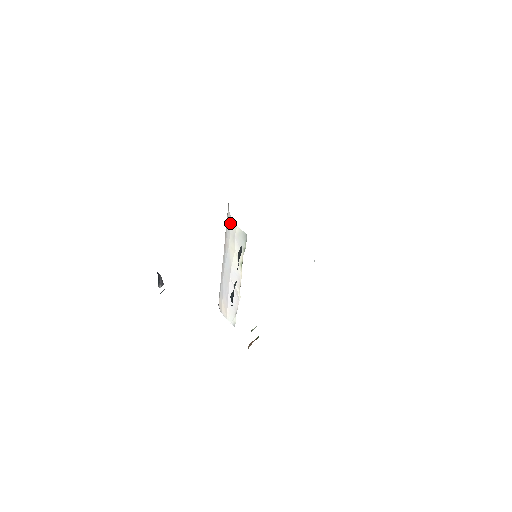
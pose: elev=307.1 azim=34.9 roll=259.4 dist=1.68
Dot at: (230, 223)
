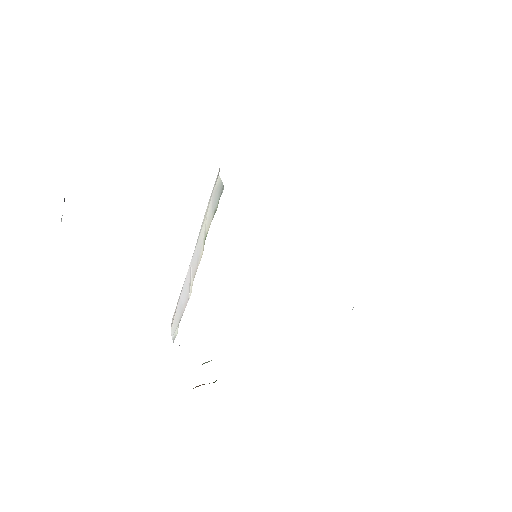
Dot at: (217, 175)
